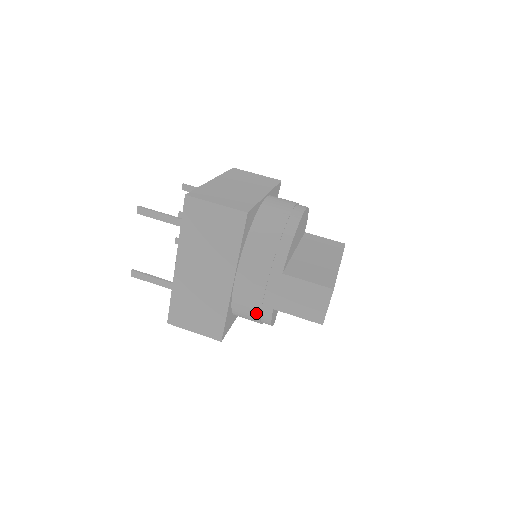
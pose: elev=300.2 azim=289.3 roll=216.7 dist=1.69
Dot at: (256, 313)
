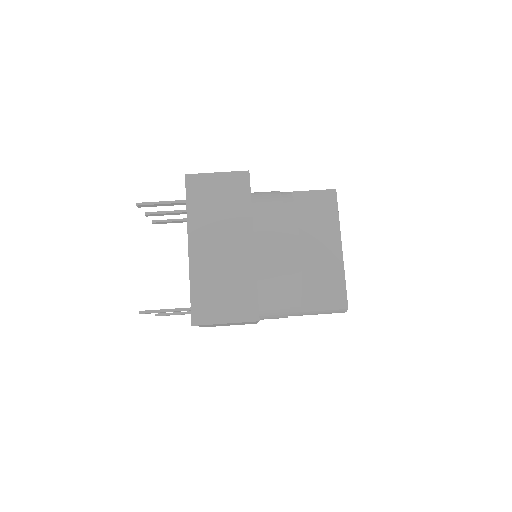
Dot at: occluded
